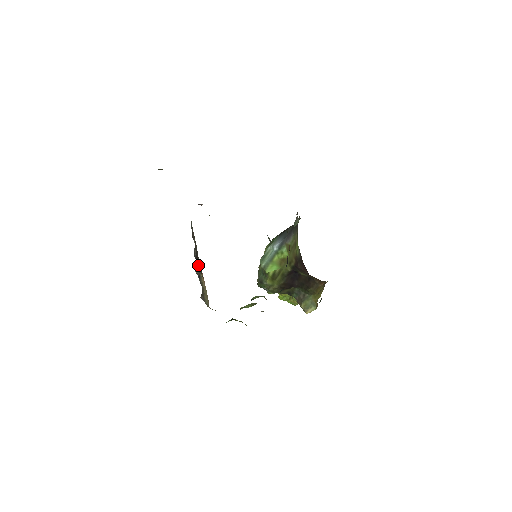
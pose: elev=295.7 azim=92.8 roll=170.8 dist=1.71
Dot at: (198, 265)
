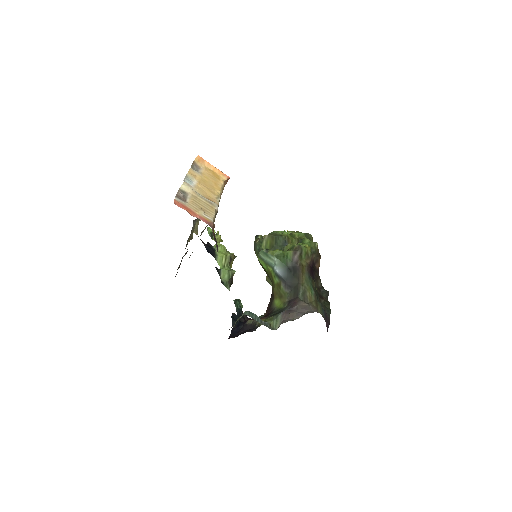
Dot at: occluded
